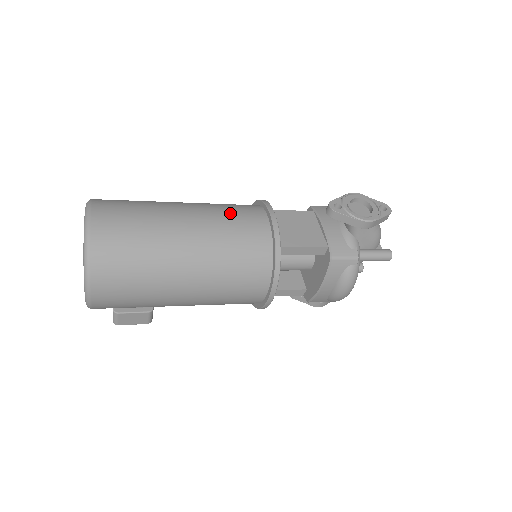
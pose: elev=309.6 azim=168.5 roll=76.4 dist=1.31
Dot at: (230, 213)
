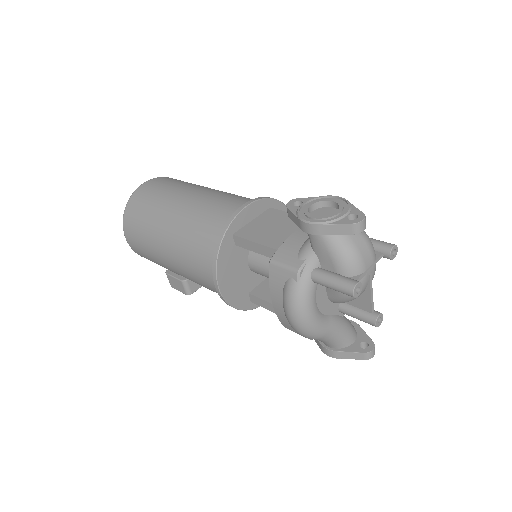
Dot at: (224, 198)
